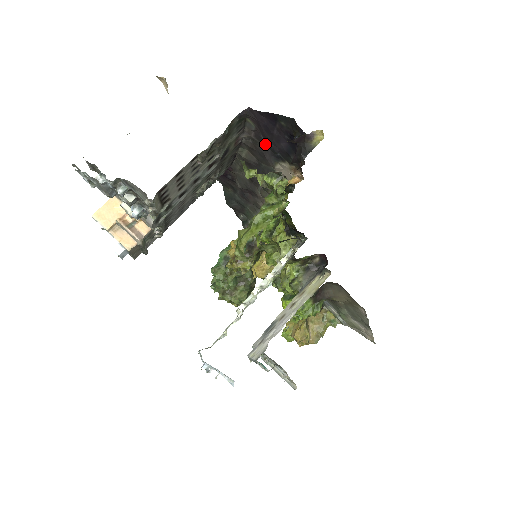
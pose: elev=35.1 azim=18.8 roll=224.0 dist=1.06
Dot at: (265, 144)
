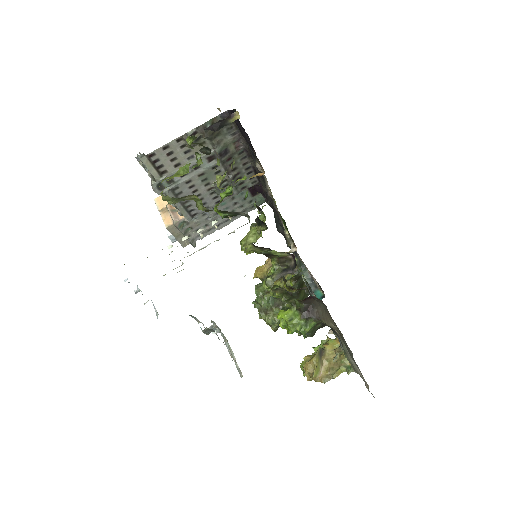
Dot at: occluded
